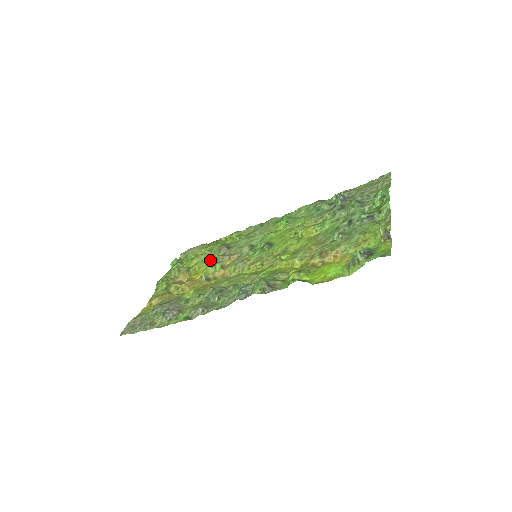
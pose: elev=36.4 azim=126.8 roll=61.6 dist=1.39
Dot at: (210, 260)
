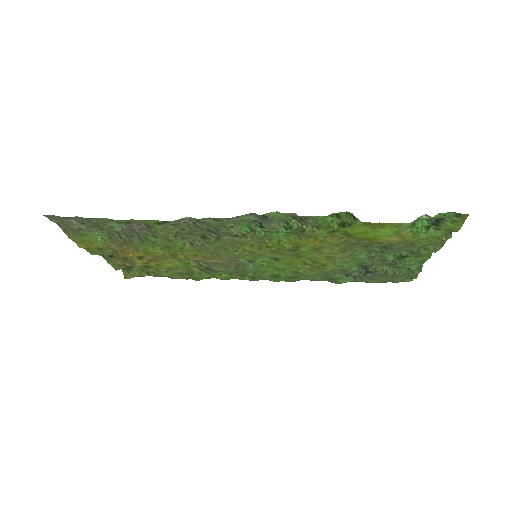
Dot at: occluded
